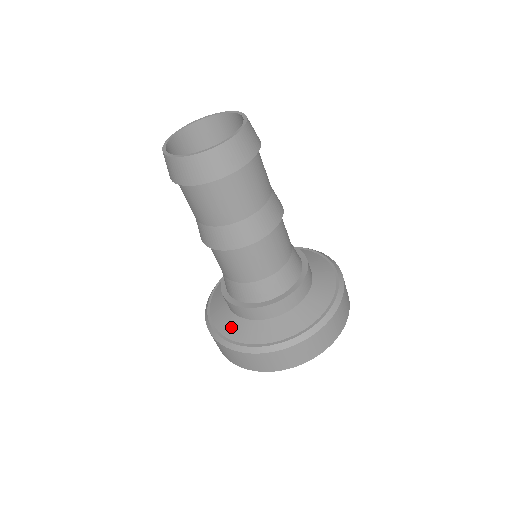
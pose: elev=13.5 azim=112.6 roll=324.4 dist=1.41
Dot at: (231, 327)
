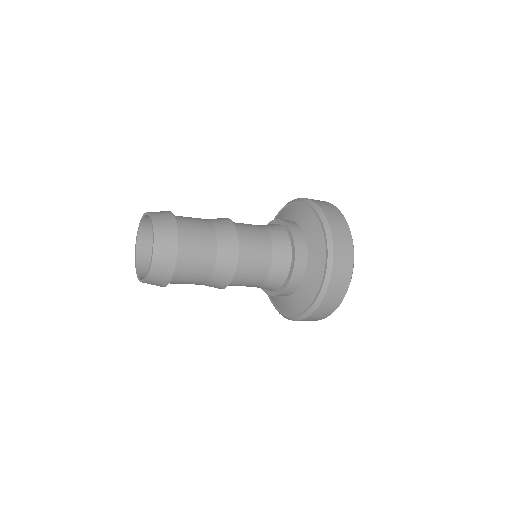
Dot at: (296, 304)
